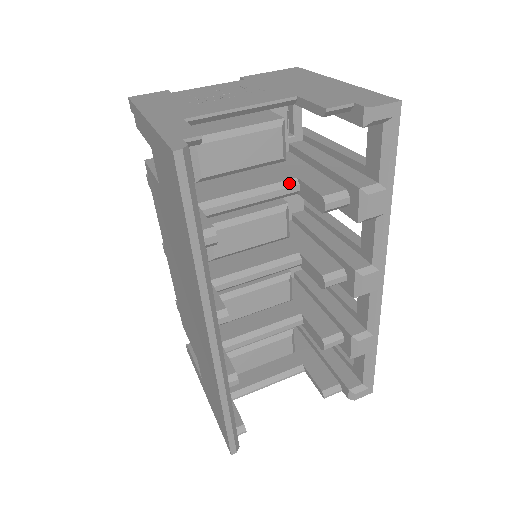
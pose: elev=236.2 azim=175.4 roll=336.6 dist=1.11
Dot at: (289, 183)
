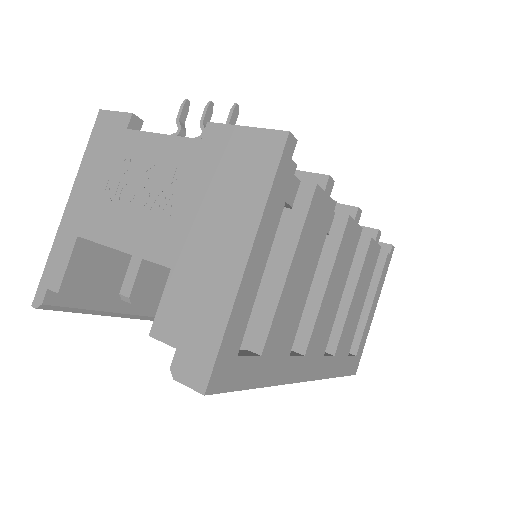
Dot at: occluded
